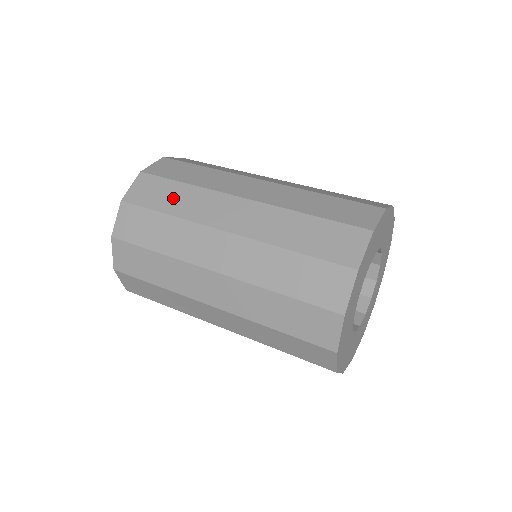
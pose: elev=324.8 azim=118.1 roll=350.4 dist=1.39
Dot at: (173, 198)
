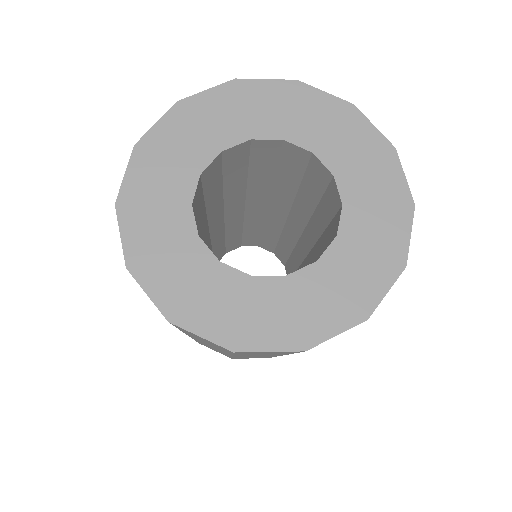
Dot at: occluded
